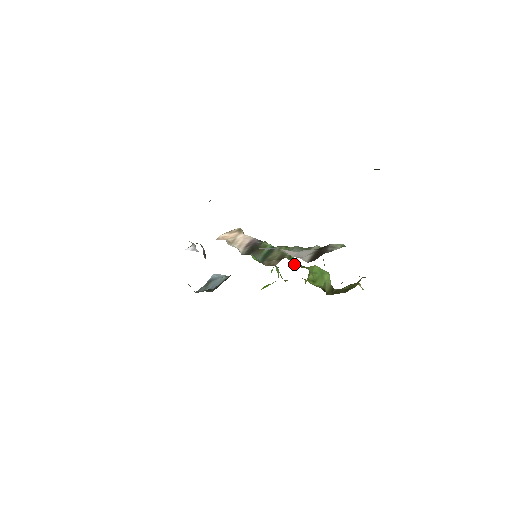
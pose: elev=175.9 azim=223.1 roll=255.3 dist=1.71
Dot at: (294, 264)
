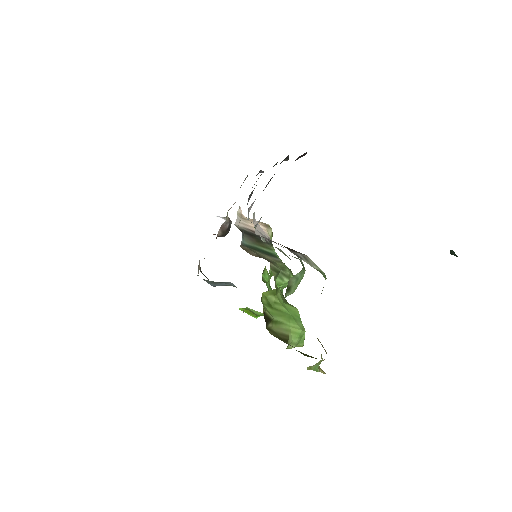
Dot at: (278, 287)
